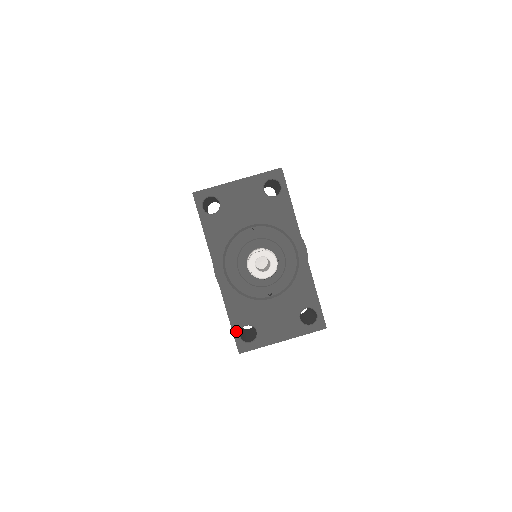
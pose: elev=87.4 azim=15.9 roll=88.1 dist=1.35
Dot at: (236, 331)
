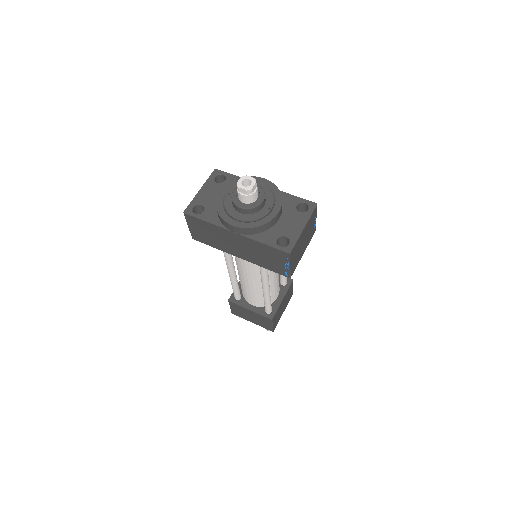
Dot at: (275, 246)
